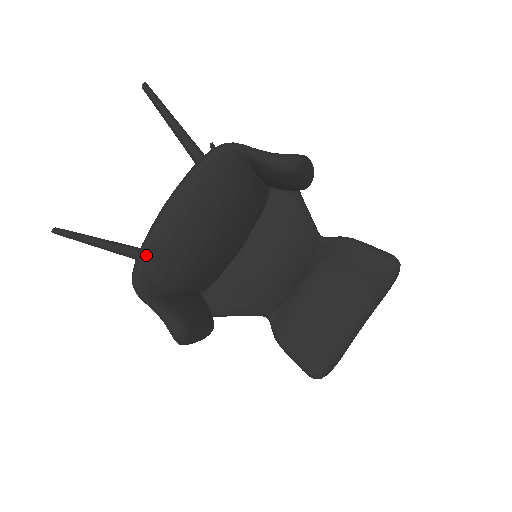
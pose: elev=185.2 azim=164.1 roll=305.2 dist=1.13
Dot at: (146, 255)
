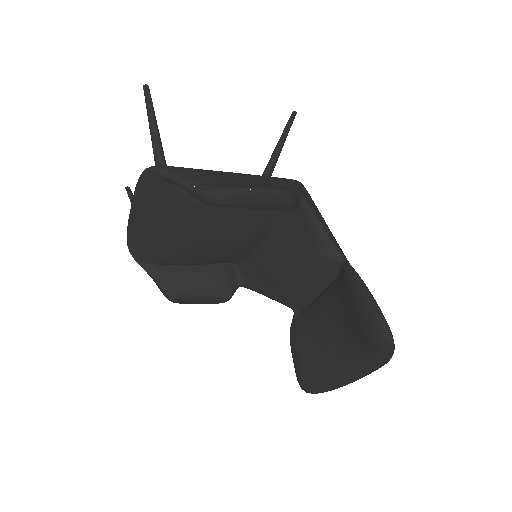
Dot at: (129, 236)
